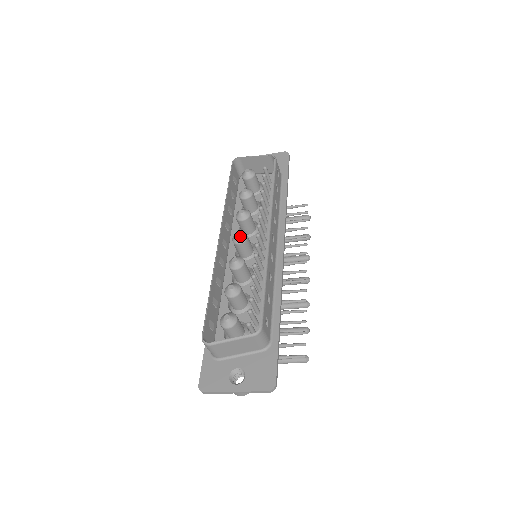
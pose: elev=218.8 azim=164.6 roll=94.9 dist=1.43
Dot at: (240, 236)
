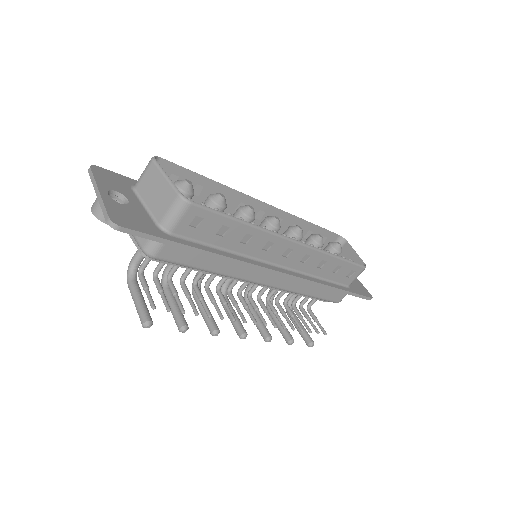
Dot at: (276, 219)
